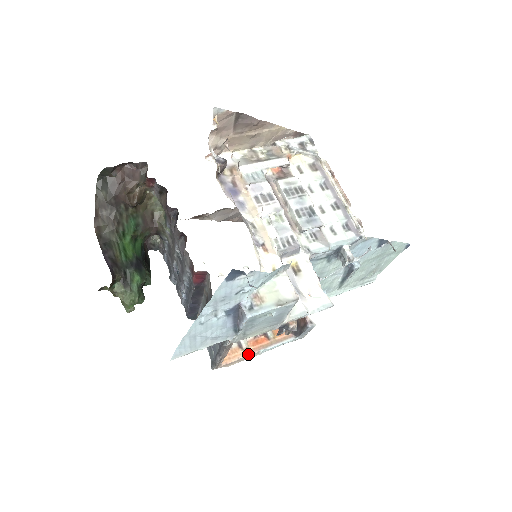
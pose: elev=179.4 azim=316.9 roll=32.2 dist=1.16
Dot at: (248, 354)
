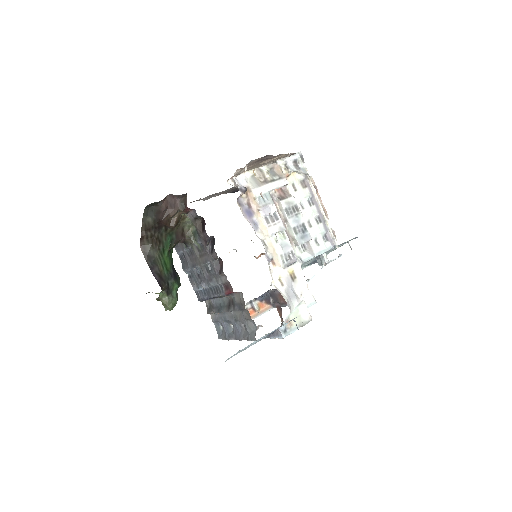
Dot at: occluded
